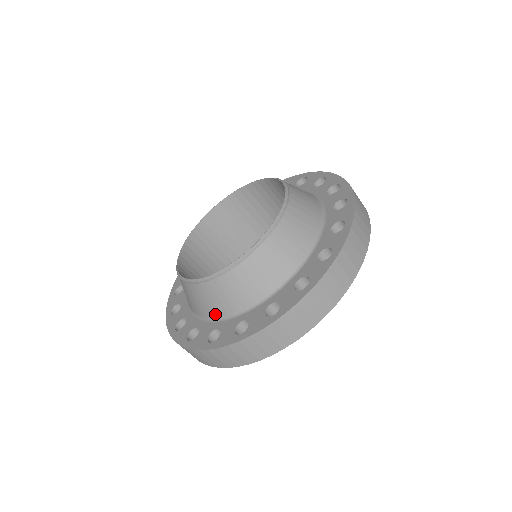
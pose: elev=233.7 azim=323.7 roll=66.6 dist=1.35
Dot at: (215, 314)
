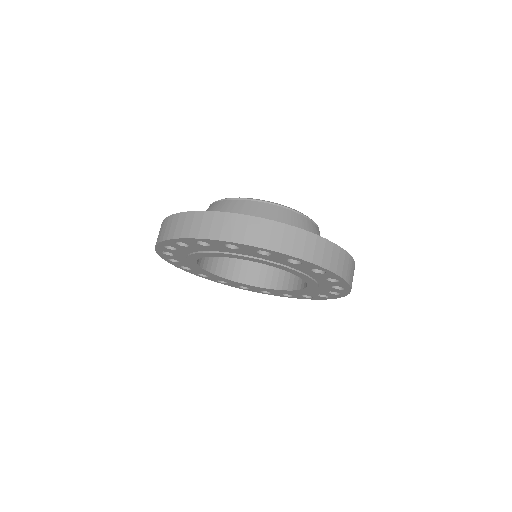
Dot at: occluded
